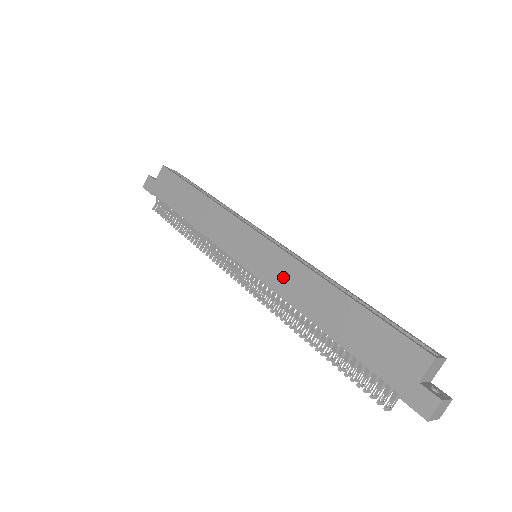
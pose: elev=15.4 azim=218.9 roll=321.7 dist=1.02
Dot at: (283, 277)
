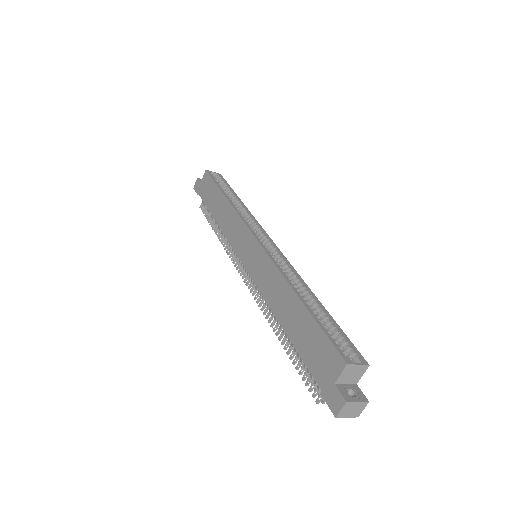
Dot at: (265, 278)
